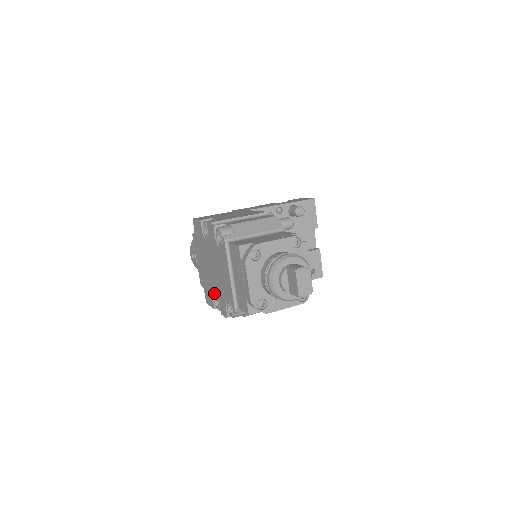
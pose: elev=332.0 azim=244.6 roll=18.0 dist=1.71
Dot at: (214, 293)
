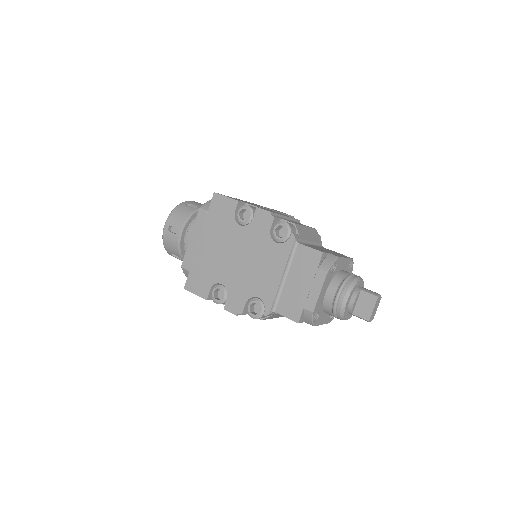
Dot at: (217, 283)
